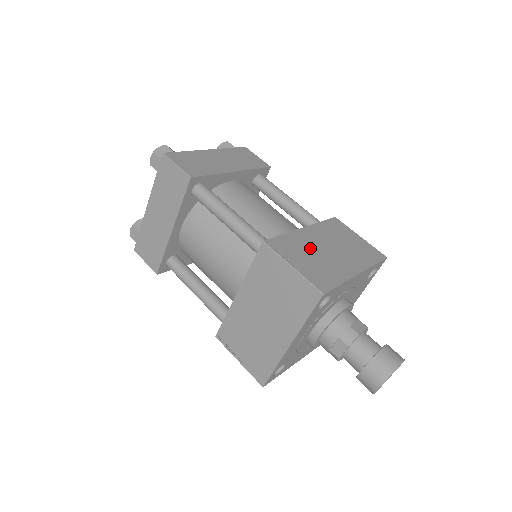
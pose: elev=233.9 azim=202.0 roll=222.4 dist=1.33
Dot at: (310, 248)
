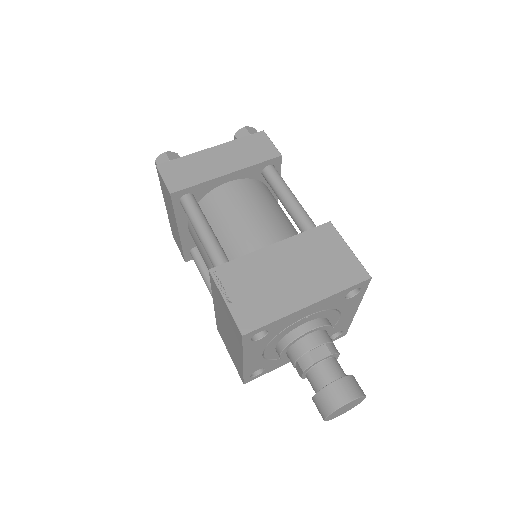
Dot at: (263, 274)
